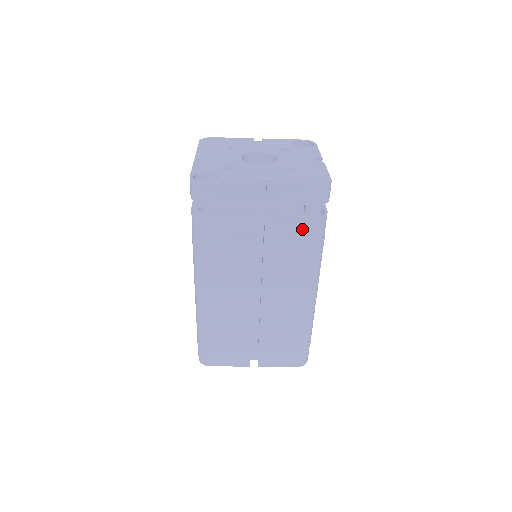
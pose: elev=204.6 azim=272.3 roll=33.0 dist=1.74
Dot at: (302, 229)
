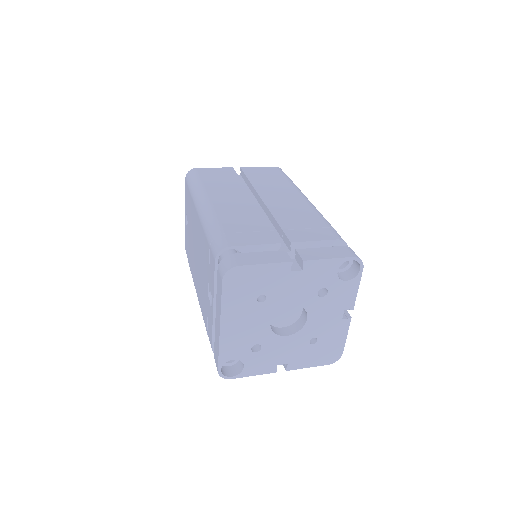
Dot at: occluded
